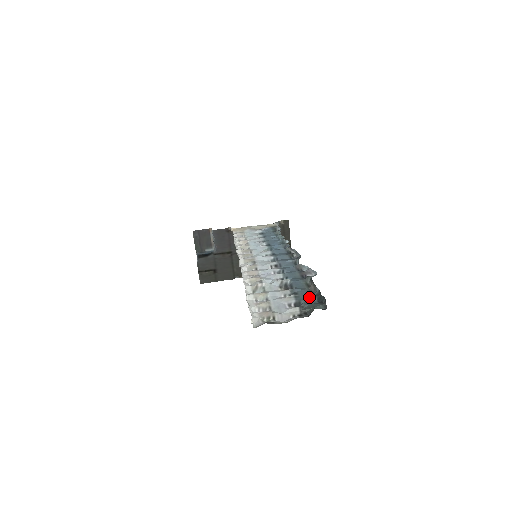
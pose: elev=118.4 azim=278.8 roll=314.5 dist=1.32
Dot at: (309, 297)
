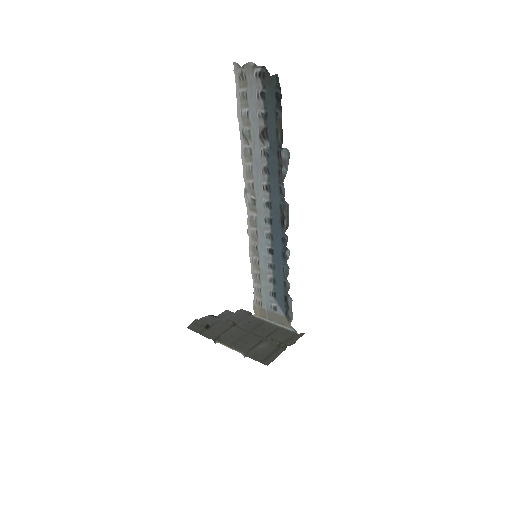
Dot at: (273, 104)
